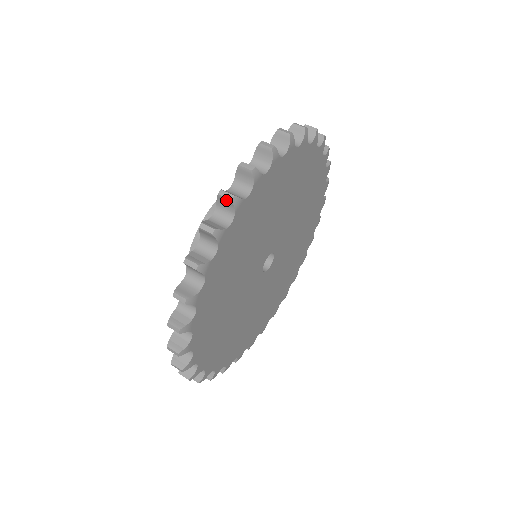
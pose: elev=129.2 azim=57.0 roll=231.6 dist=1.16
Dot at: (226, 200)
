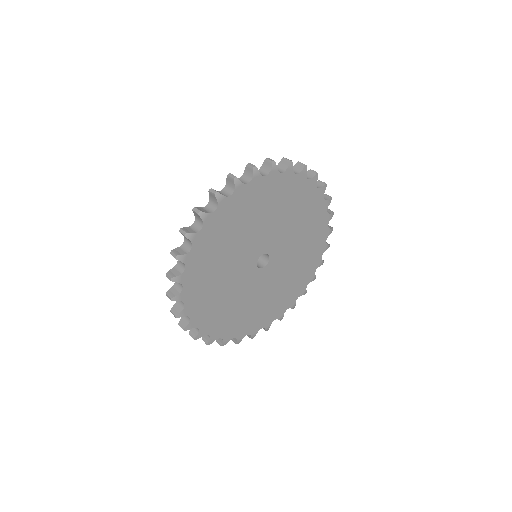
Dot at: (170, 279)
